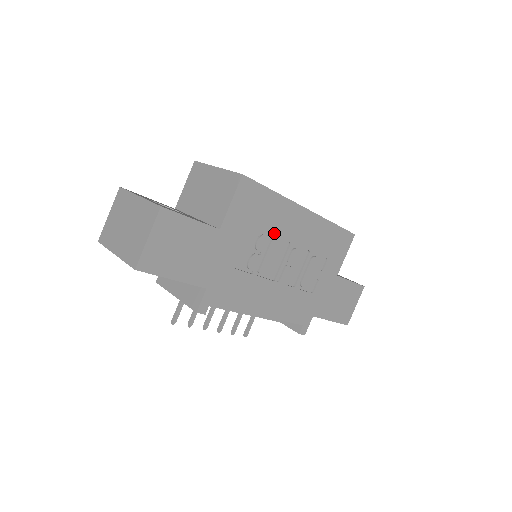
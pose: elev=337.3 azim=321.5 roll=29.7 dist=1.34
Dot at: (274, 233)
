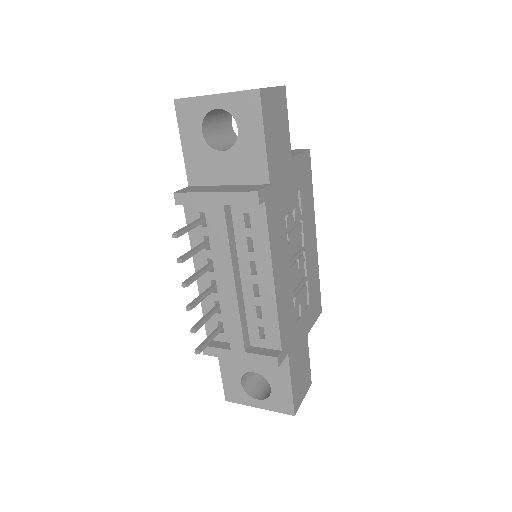
Dot at: (303, 220)
